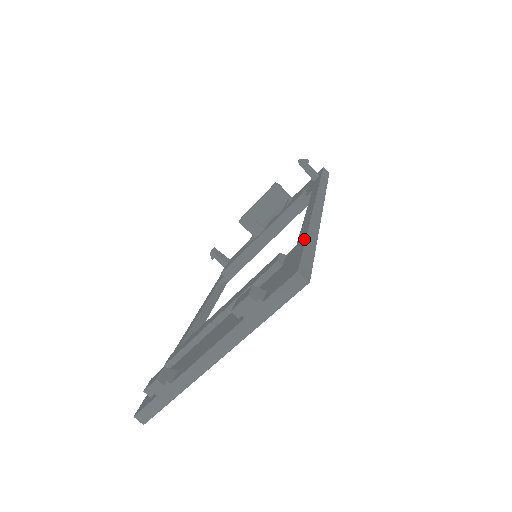
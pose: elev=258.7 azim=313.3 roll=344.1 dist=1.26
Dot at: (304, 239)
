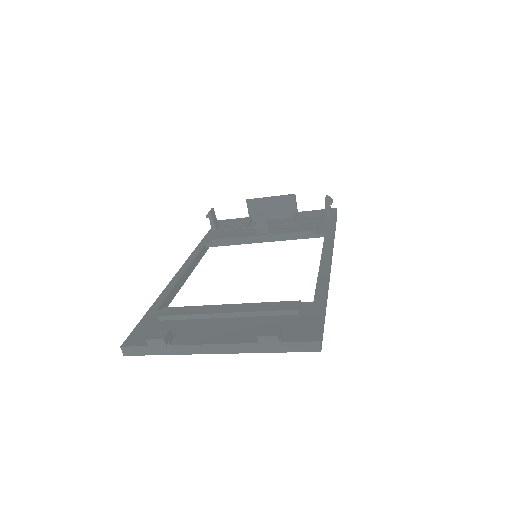
Dot at: (323, 303)
